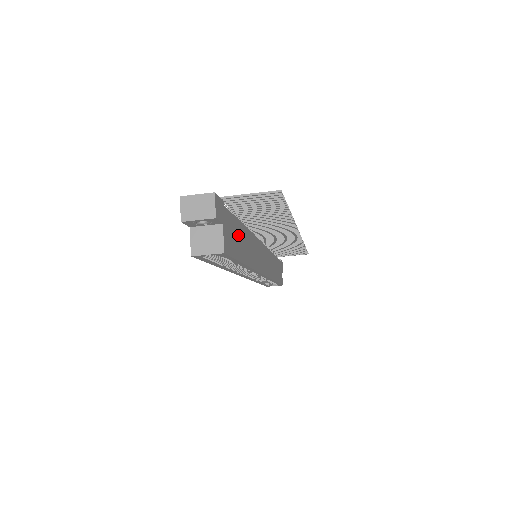
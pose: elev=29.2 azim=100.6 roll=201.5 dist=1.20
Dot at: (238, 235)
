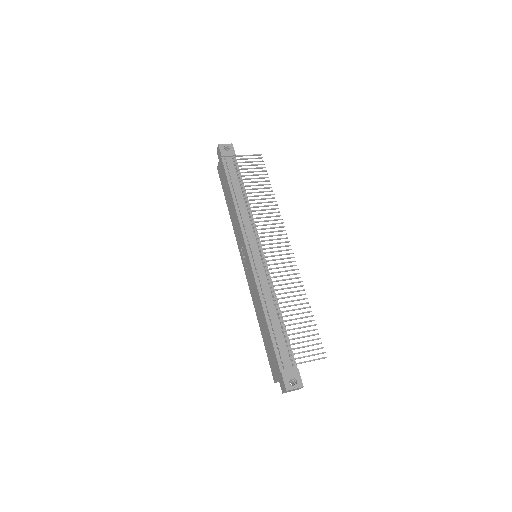
Dot at: occluded
